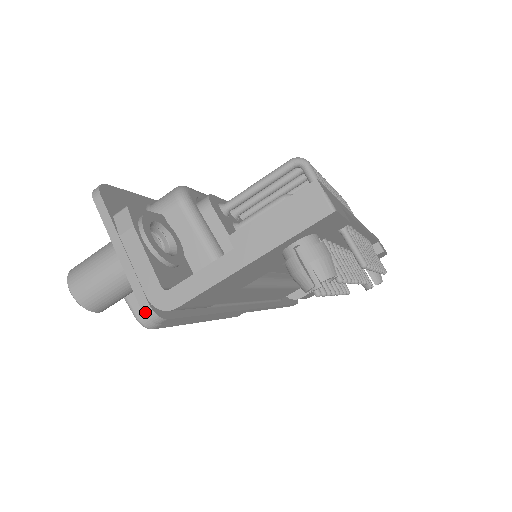
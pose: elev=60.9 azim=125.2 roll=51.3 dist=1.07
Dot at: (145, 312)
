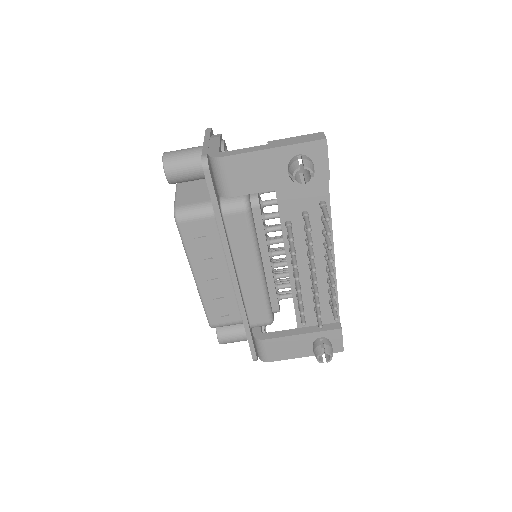
Dot at: (203, 157)
